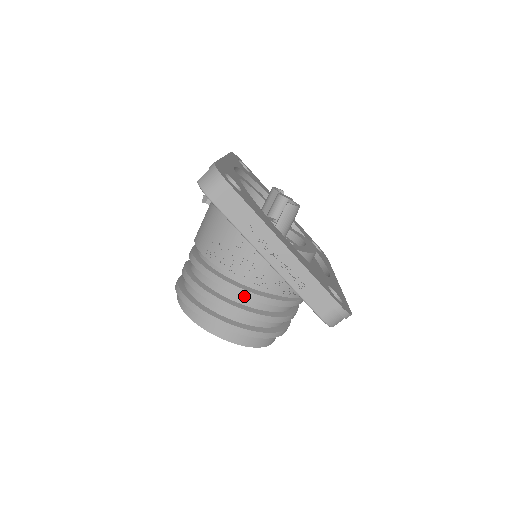
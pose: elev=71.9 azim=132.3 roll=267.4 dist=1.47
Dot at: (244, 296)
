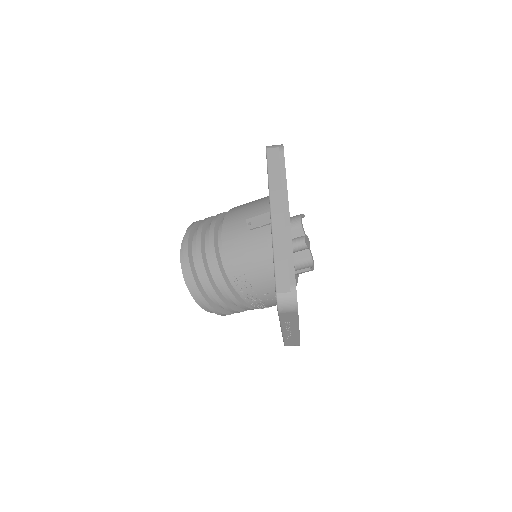
Dot at: (243, 308)
